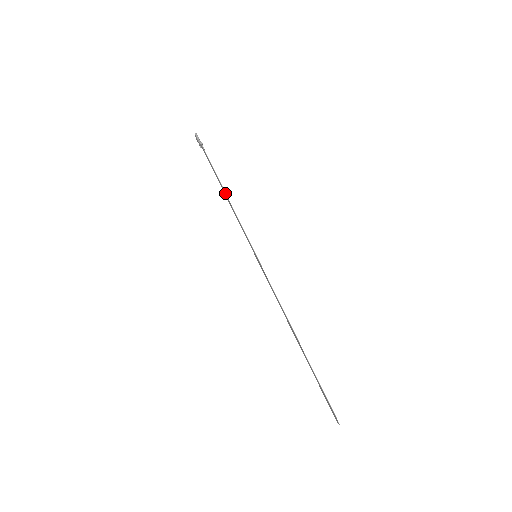
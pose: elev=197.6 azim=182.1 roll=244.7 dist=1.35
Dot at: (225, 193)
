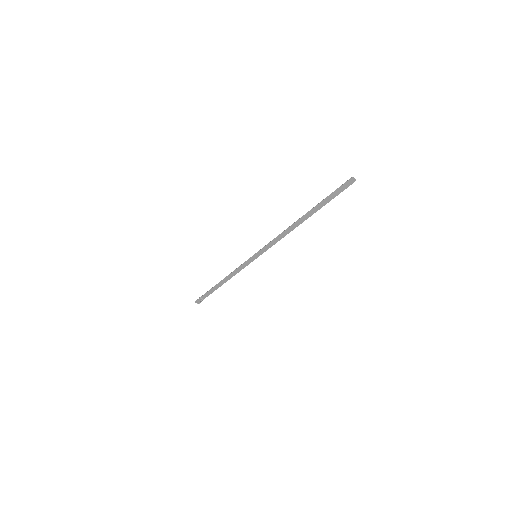
Dot at: (223, 280)
